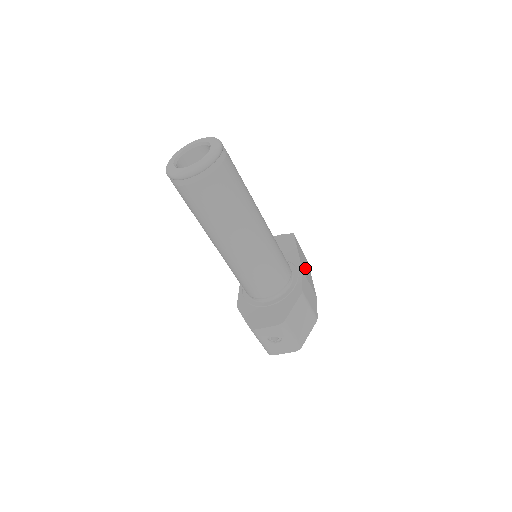
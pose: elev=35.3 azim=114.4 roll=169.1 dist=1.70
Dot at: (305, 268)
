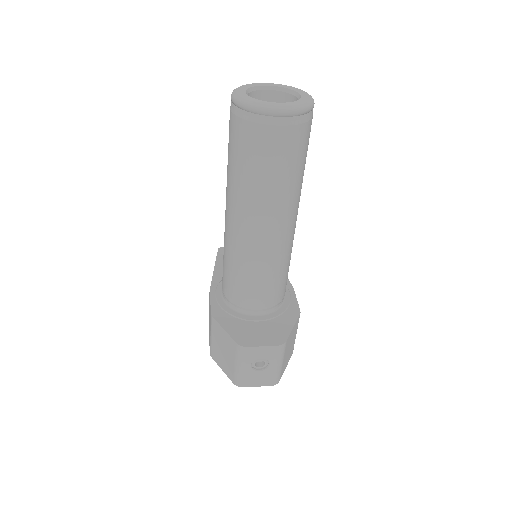
Dot at: occluded
